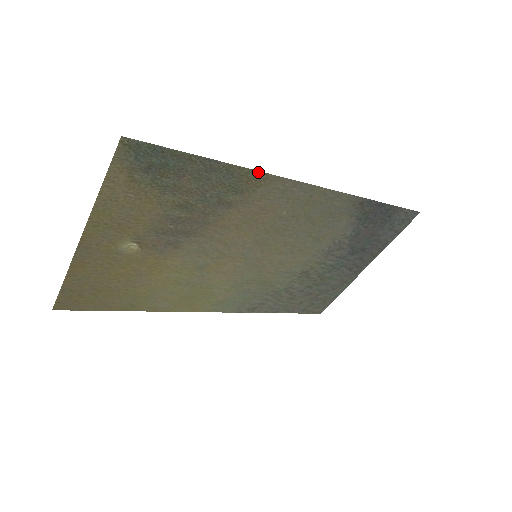
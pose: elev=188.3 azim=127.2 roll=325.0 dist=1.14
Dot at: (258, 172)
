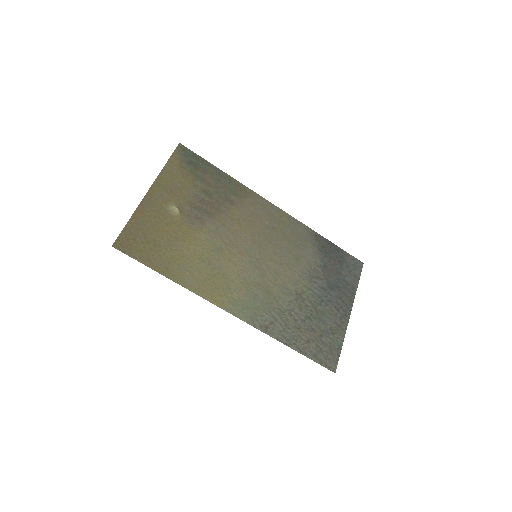
Dot at: (245, 187)
